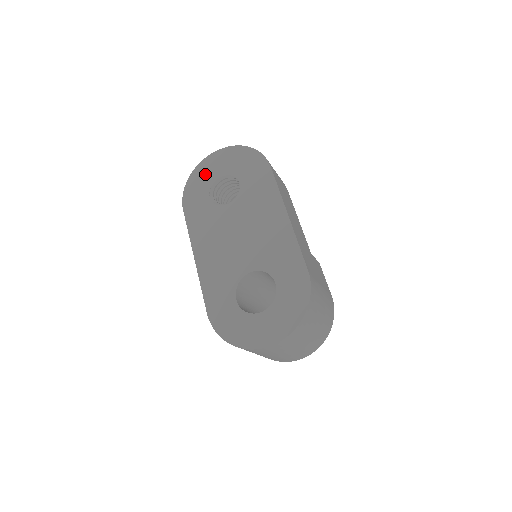
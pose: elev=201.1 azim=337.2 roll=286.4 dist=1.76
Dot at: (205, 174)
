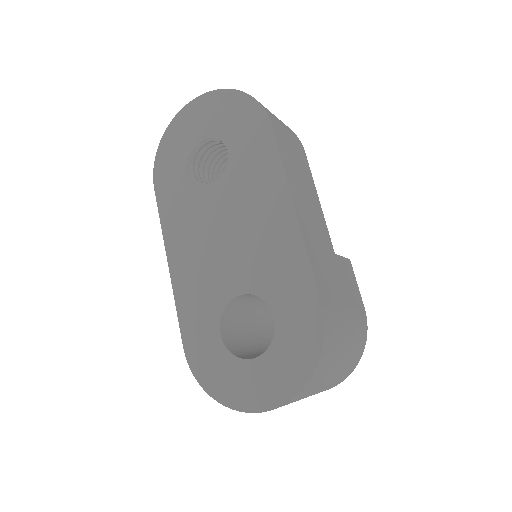
Dot at: (182, 134)
